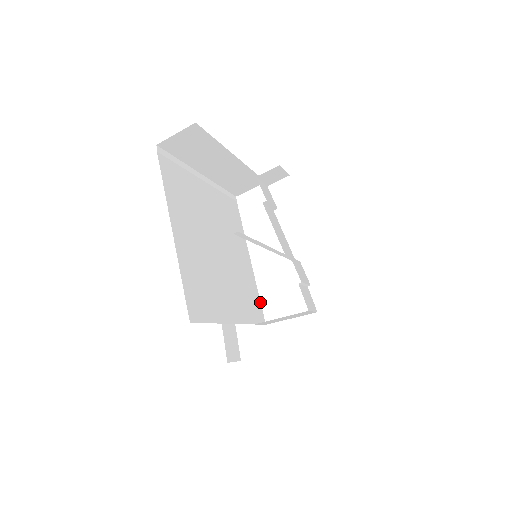
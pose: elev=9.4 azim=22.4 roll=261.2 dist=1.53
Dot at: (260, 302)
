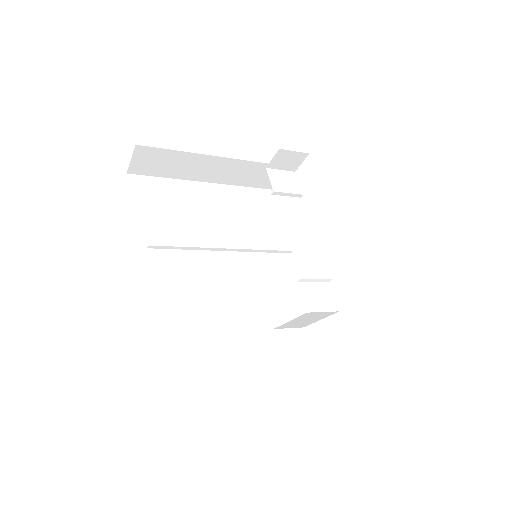
Dot at: (297, 302)
